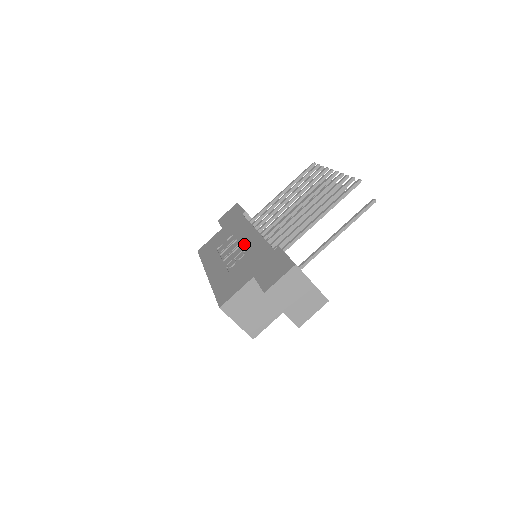
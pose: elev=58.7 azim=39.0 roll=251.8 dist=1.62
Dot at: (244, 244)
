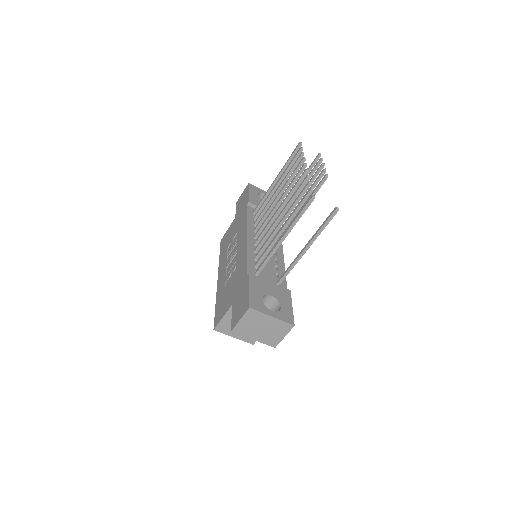
Dot at: (238, 253)
